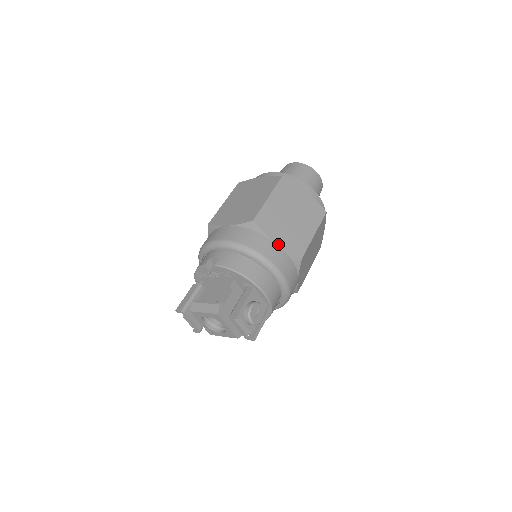
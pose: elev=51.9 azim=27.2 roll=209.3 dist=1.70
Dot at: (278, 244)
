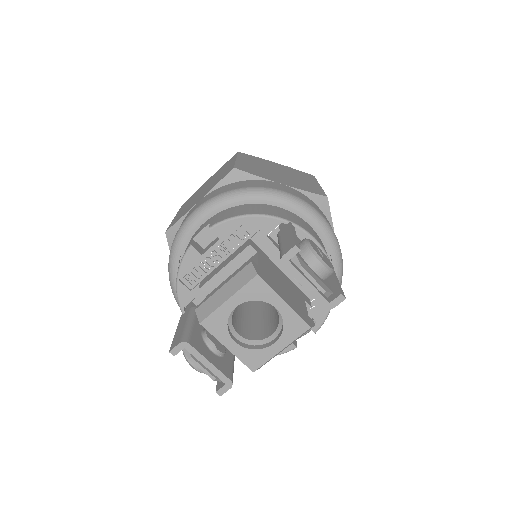
Dot at: (285, 185)
